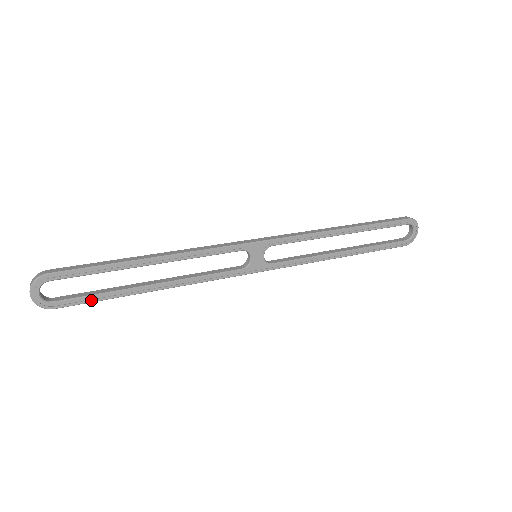
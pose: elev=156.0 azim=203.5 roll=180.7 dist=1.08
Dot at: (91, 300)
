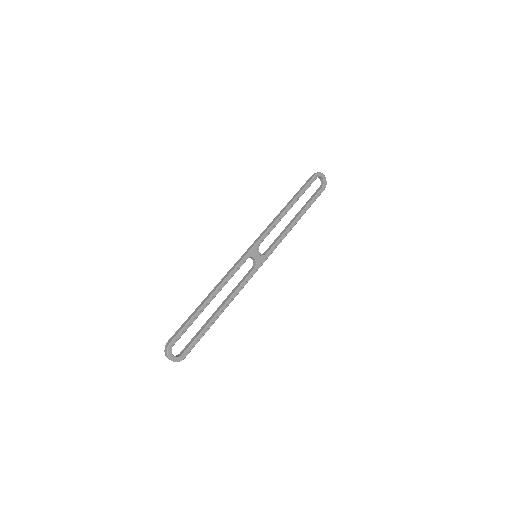
Dot at: (198, 340)
